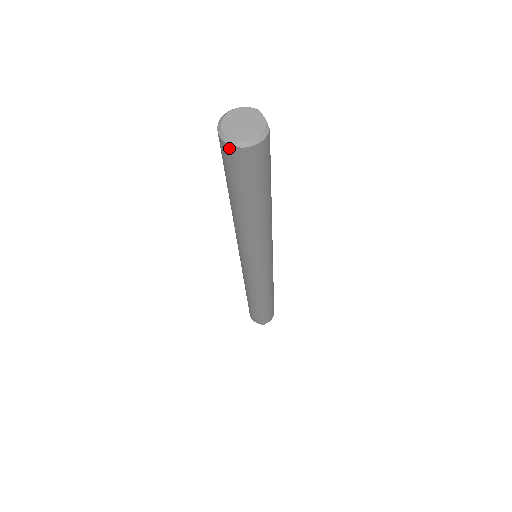
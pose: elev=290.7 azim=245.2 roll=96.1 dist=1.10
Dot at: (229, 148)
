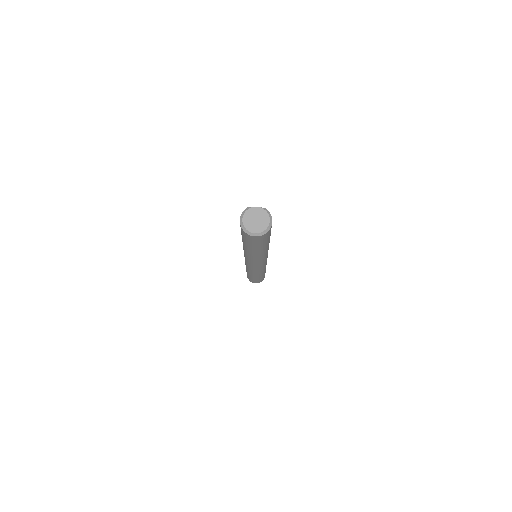
Dot at: (263, 236)
